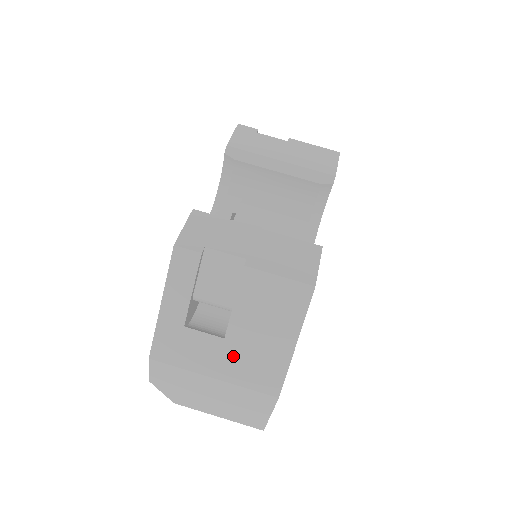
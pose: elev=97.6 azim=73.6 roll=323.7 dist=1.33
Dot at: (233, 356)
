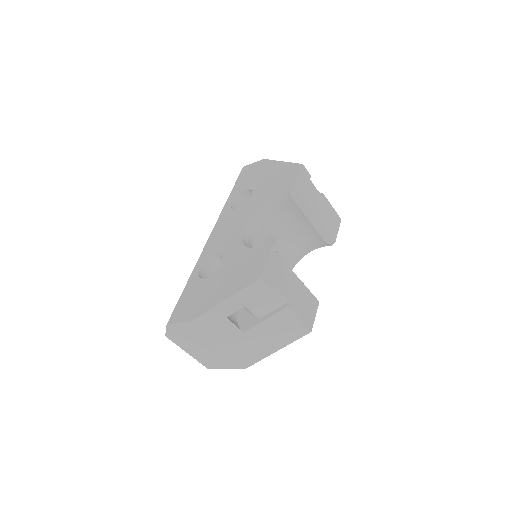
Dot at: (240, 342)
